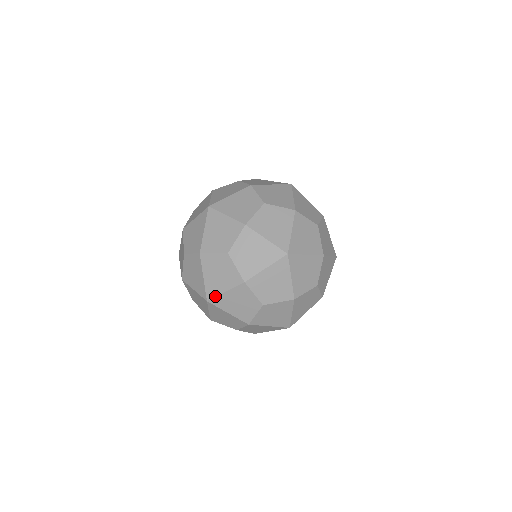
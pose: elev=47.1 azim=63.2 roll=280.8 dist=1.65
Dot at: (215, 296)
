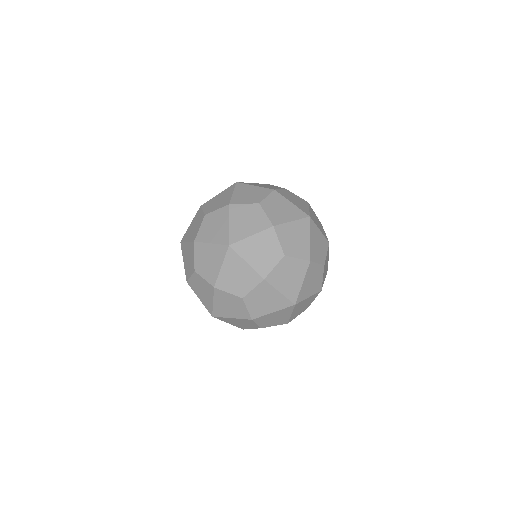
Dot at: (239, 240)
